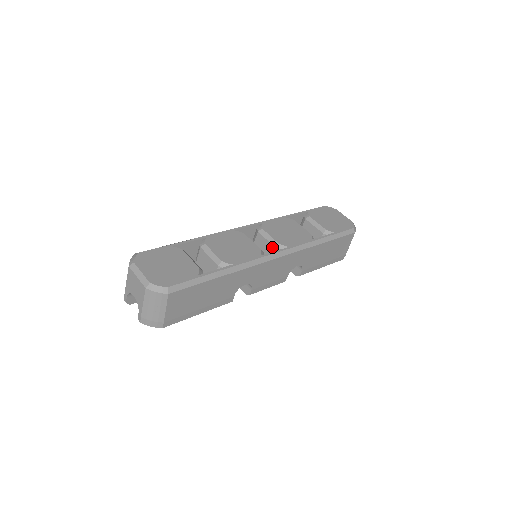
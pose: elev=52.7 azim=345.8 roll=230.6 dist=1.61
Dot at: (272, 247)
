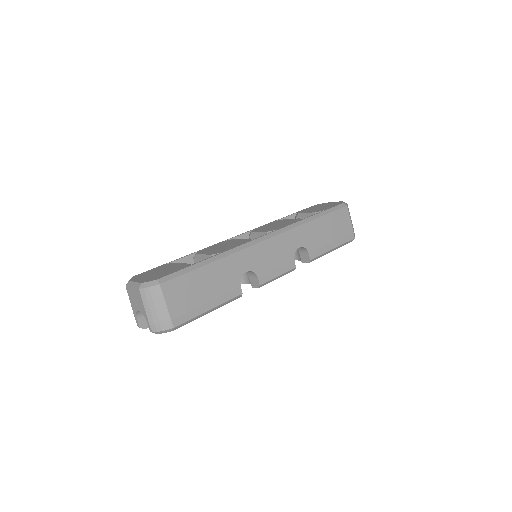
Dot at: occluded
